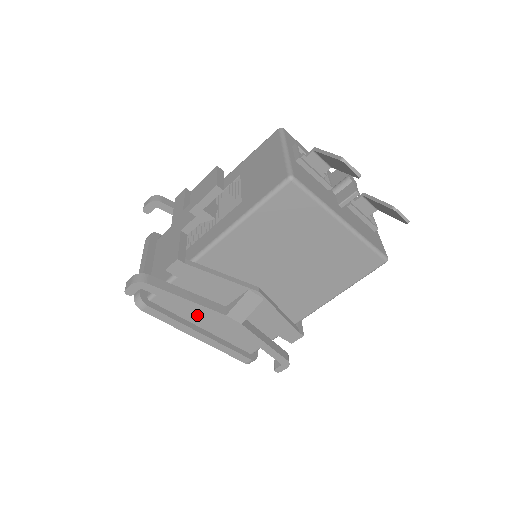
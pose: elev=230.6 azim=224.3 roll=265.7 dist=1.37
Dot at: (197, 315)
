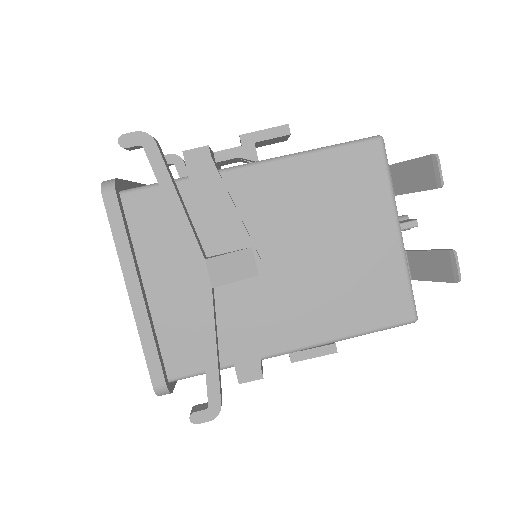
Dot at: (155, 259)
